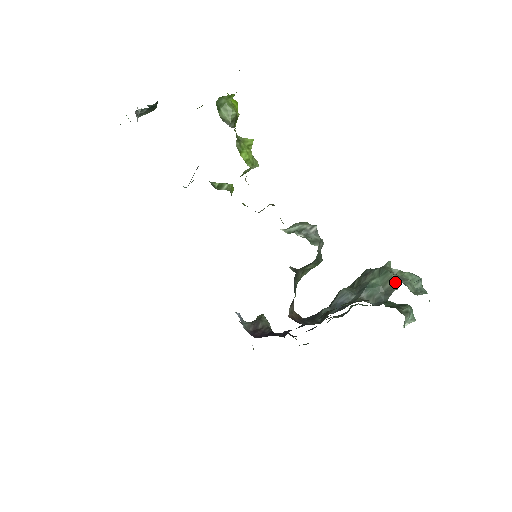
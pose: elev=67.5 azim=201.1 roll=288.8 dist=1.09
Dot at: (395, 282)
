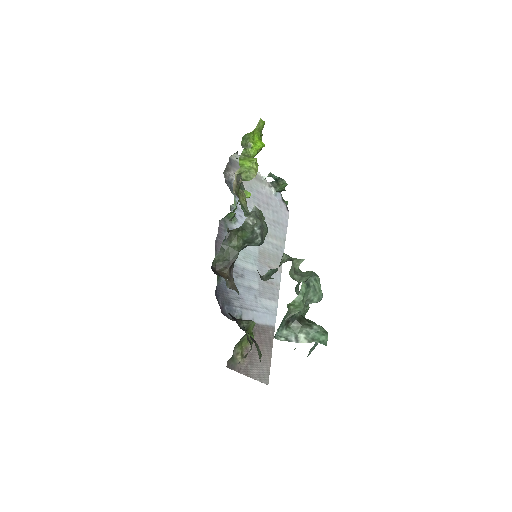
Dot at: (282, 261)
